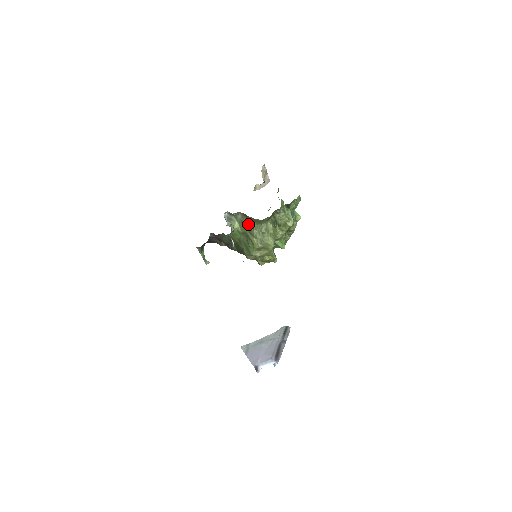
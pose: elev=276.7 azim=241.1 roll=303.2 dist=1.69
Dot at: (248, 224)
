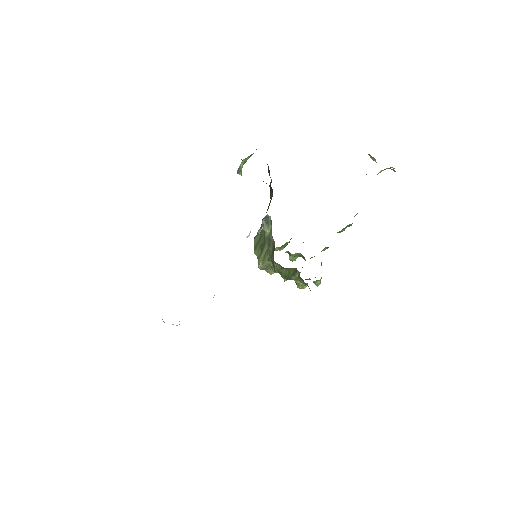
Dot at: (270, 251)
